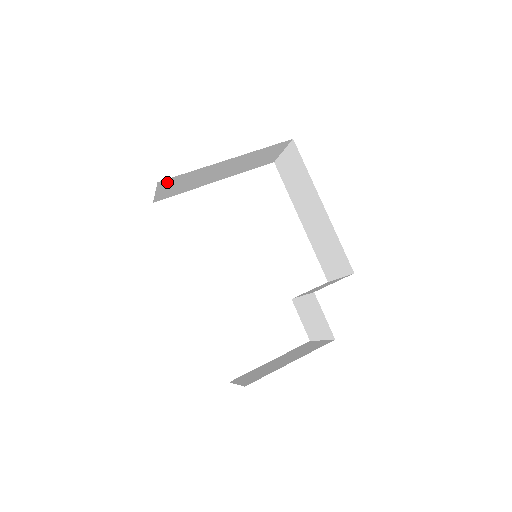
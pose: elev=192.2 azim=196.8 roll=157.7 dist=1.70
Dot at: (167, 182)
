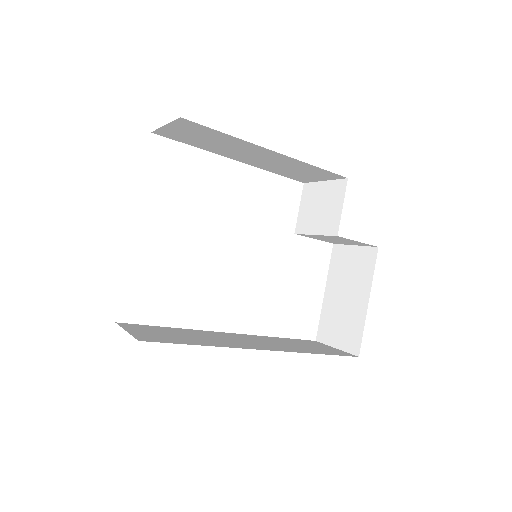
Dot at: occluded
